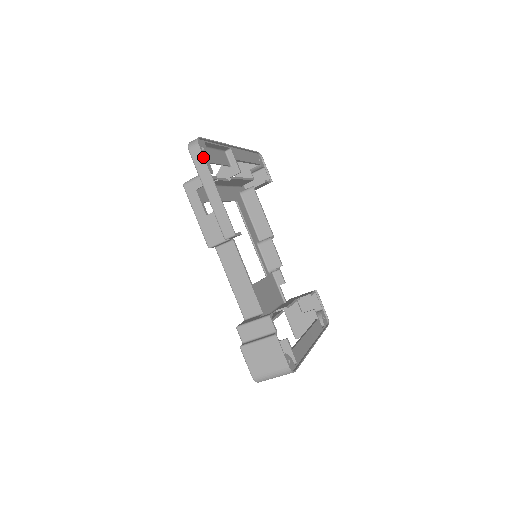
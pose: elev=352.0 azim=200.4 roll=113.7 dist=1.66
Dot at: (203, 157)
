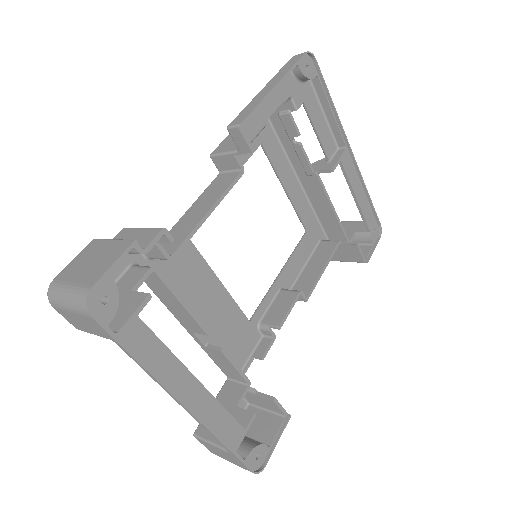
Dot at: (297, 61)
